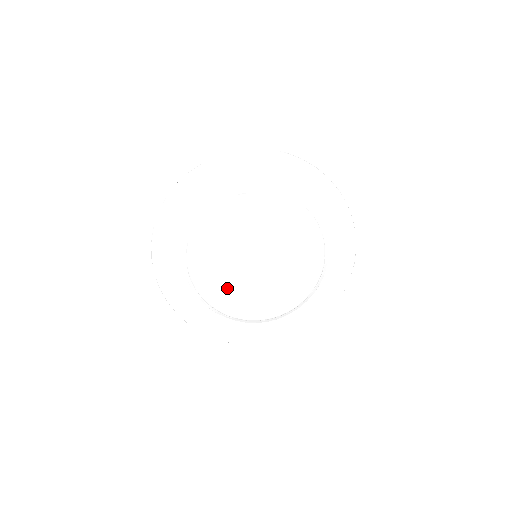
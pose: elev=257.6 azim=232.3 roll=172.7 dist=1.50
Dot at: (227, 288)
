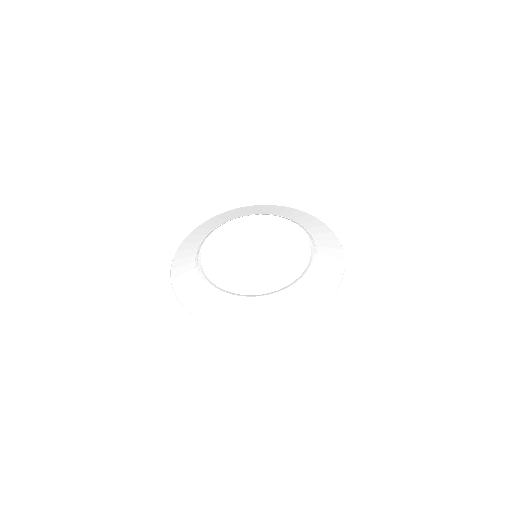
Dot at: (252, 280)
